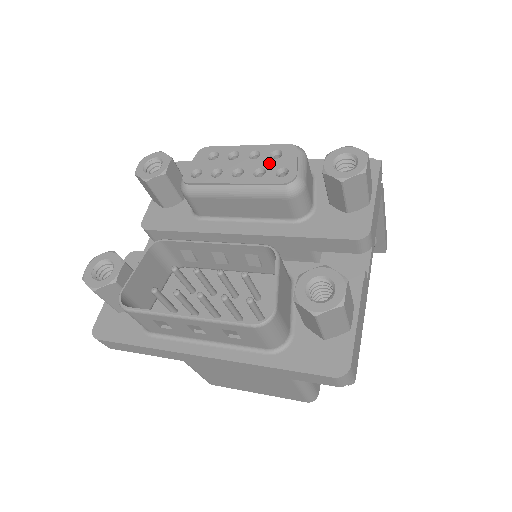
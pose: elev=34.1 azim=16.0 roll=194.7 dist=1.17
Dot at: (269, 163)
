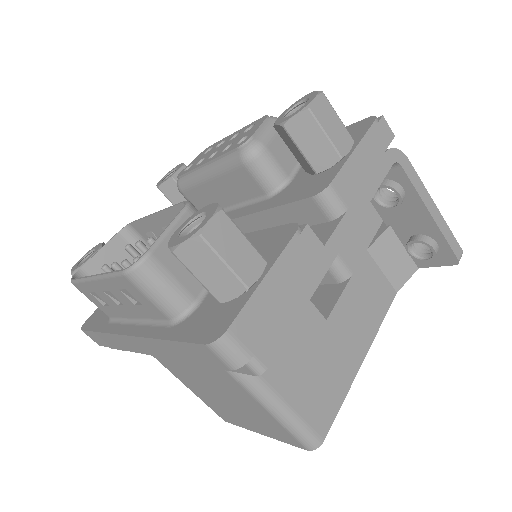
Dot at: (239, 137)
